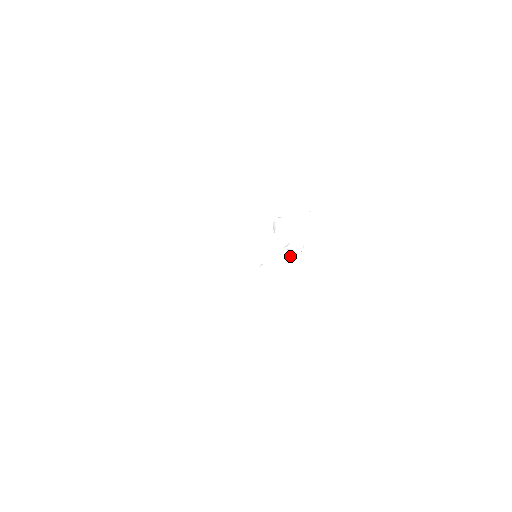
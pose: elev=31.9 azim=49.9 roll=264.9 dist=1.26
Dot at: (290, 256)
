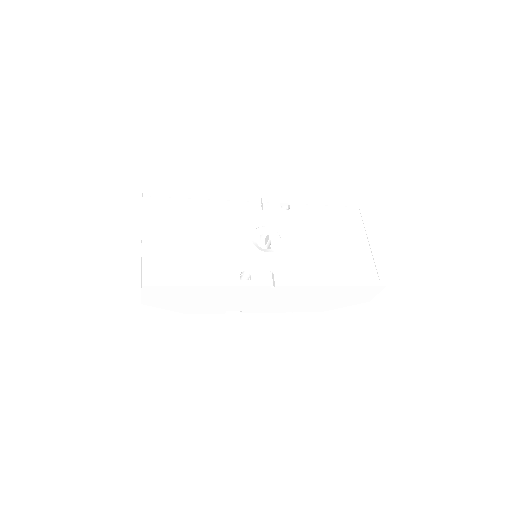
Dot at: (268, 256)
